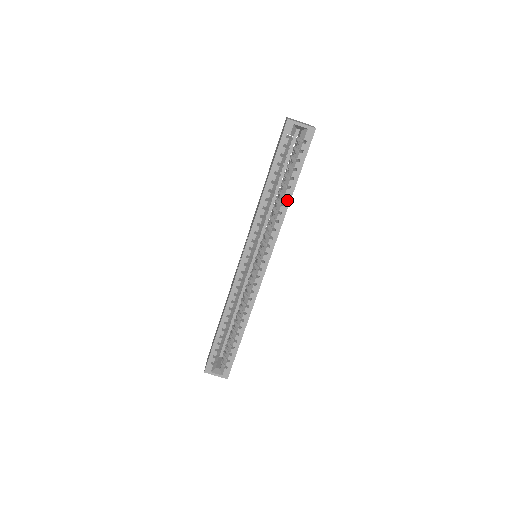
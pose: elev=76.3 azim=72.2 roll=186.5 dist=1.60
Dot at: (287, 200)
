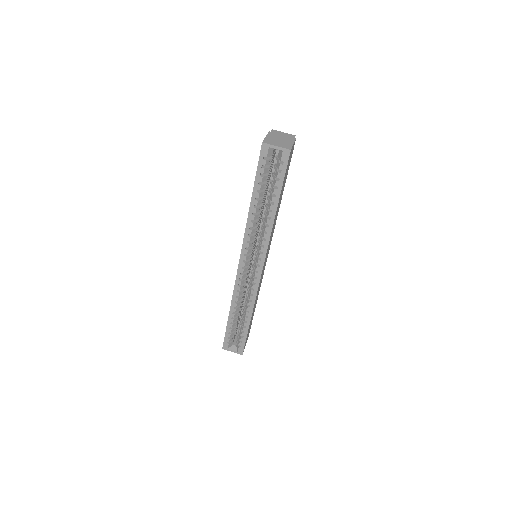
Dot at: (272, 214)
